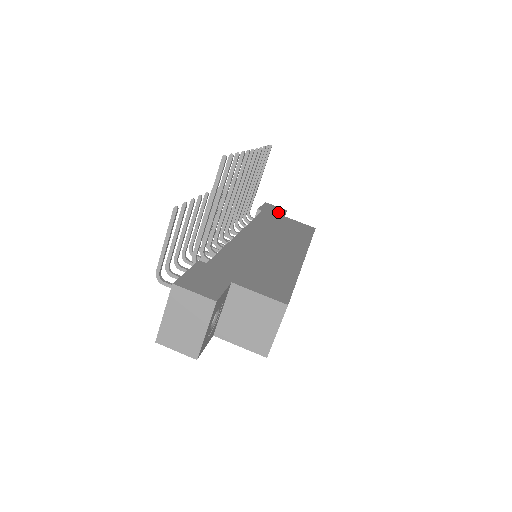
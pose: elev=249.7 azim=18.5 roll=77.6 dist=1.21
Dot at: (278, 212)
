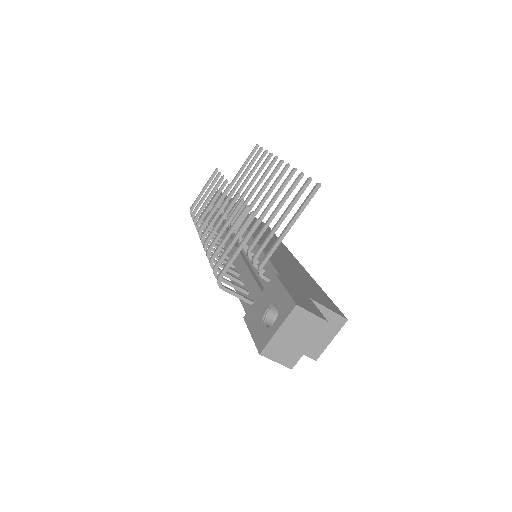
Dot at: occluded
